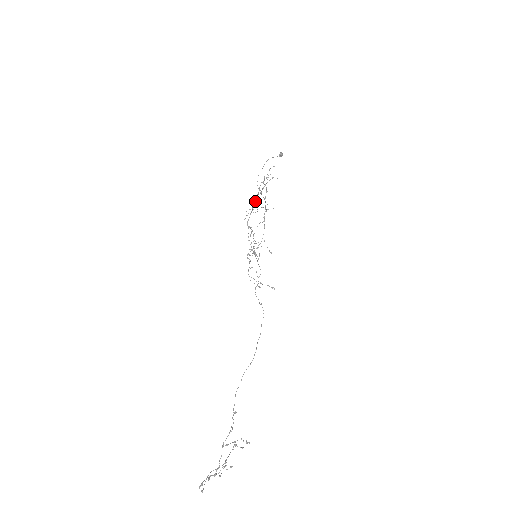
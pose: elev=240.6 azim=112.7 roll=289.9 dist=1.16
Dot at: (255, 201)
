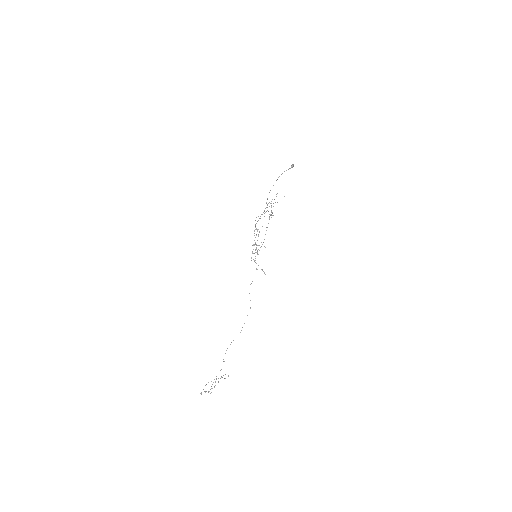
Dot at: (263, 212)
